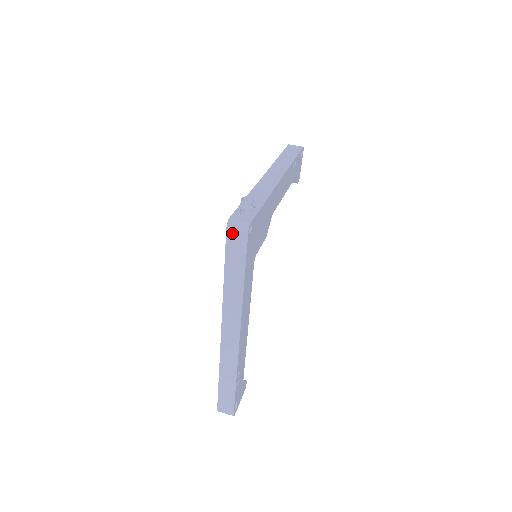
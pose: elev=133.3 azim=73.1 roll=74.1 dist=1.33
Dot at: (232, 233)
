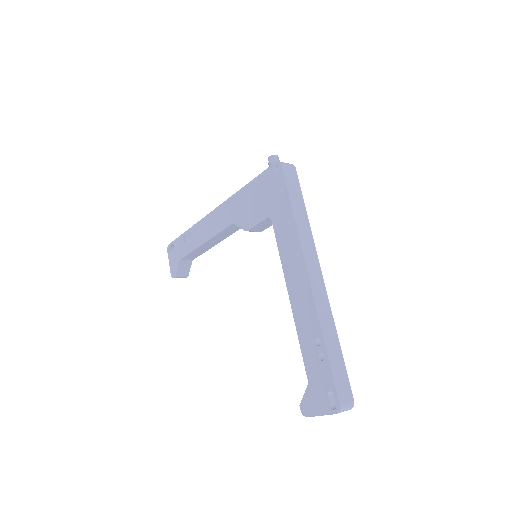
Dot at: (286, 168)
